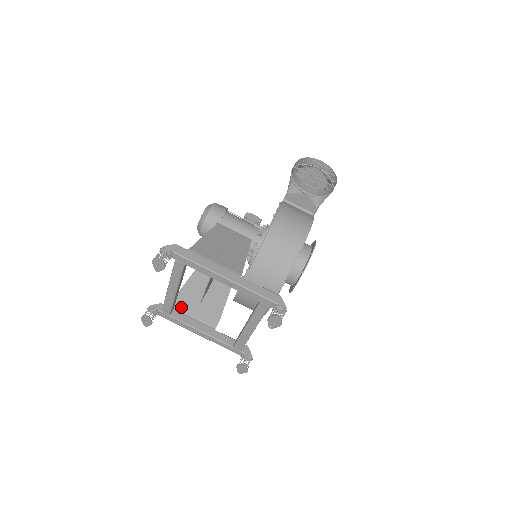
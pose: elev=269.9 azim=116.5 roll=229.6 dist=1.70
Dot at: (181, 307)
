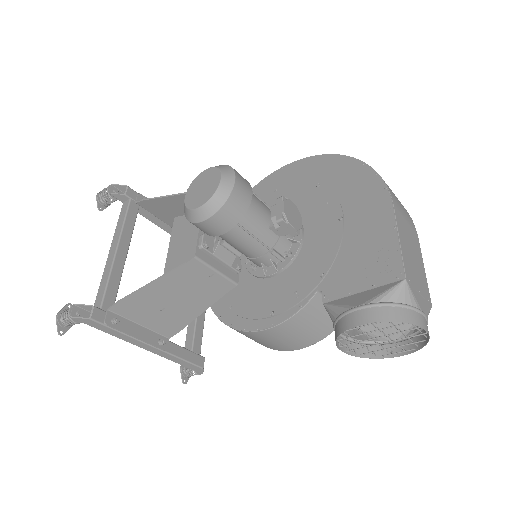
Dot at: (149, 210)
